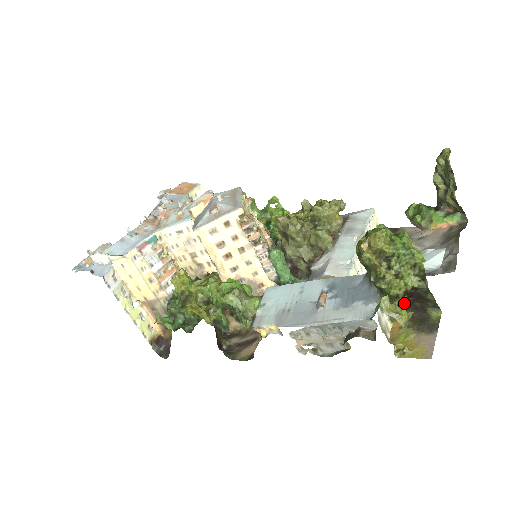
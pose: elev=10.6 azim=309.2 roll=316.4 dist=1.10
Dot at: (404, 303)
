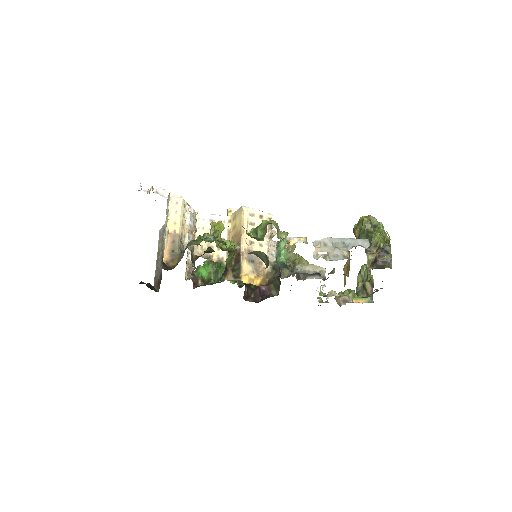
Dot at: (376, 254)
